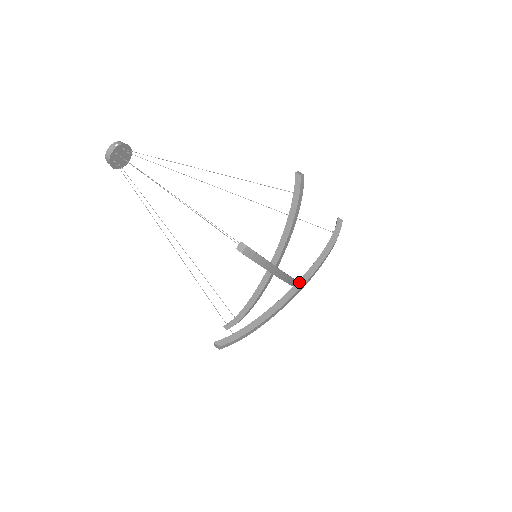
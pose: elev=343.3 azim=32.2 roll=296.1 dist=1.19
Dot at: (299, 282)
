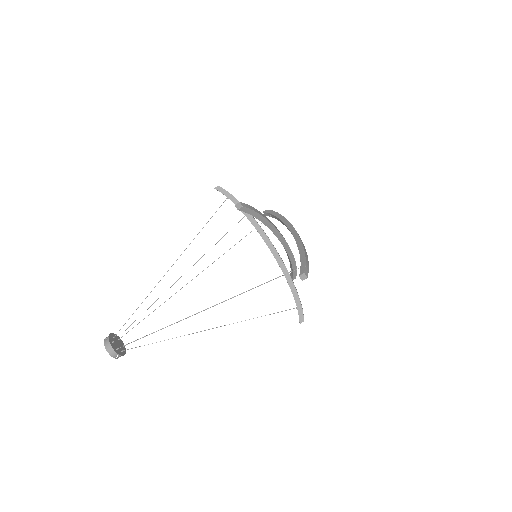
Dot at: (290, 230)
